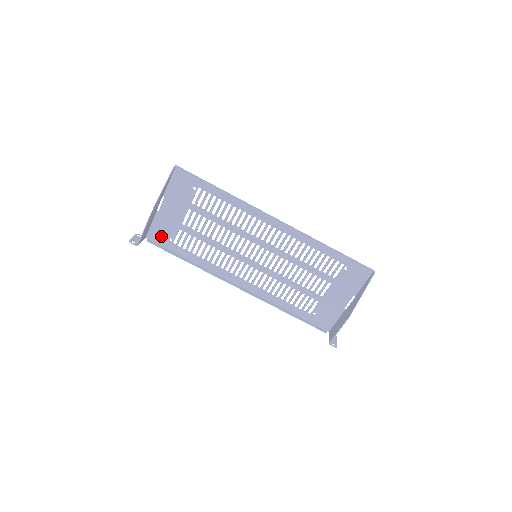
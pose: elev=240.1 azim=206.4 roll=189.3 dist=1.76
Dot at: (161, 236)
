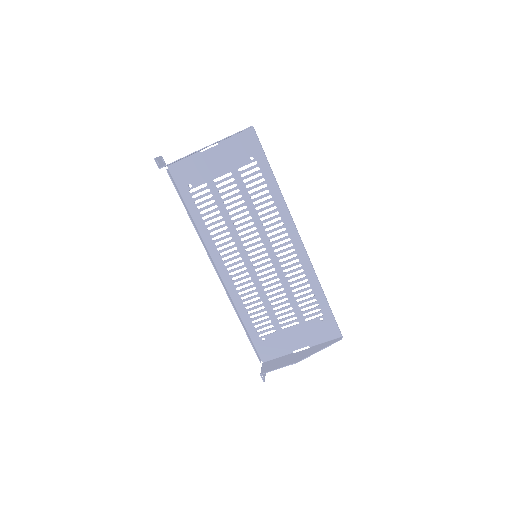
Dot at: (183, 176)
